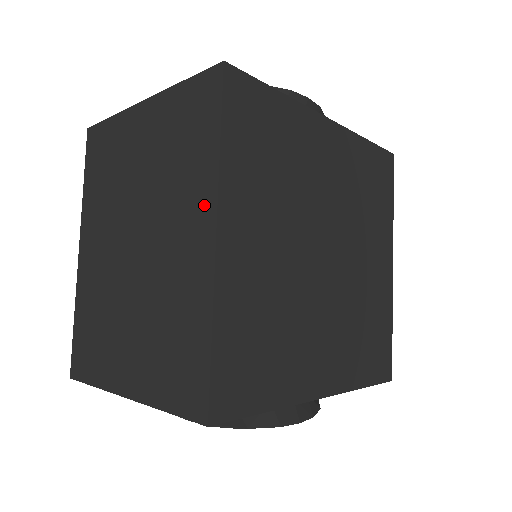
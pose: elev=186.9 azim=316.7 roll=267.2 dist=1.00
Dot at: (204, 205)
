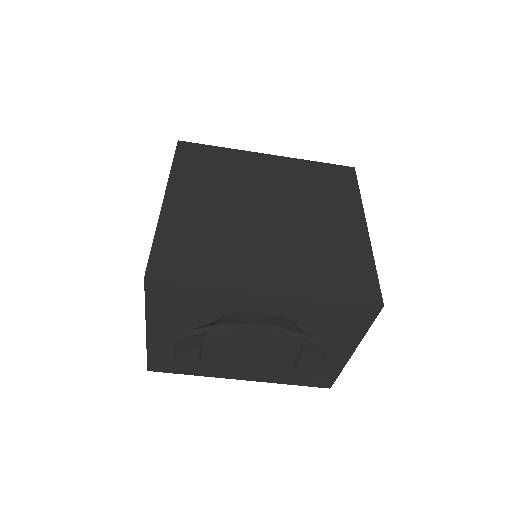
Dot at: occluded
